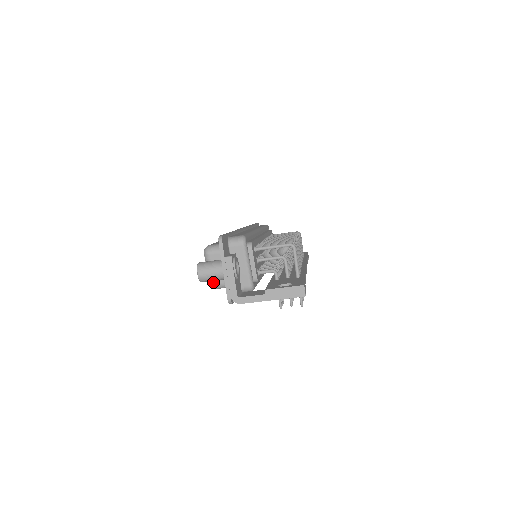
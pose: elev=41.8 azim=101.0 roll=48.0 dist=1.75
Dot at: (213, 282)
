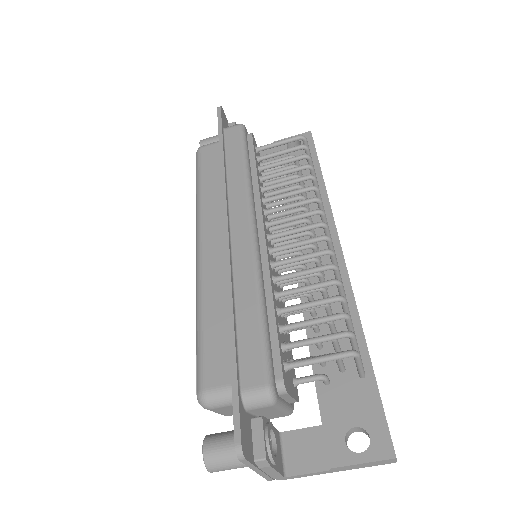
Dot at: occluded
